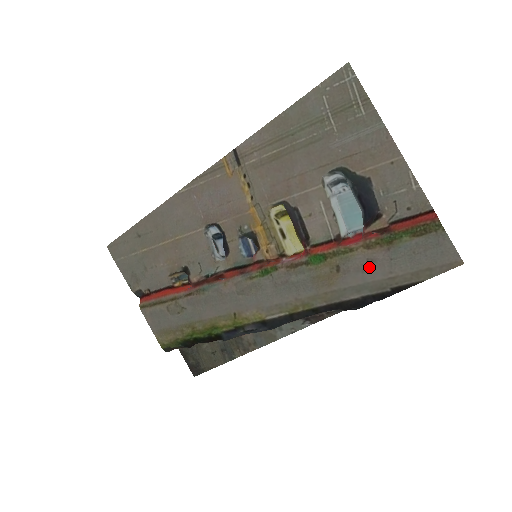
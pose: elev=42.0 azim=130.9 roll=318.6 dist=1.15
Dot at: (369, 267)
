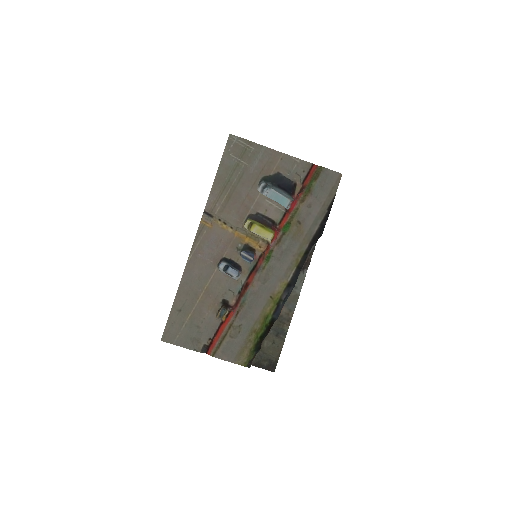
Dot at: (311, 209)
